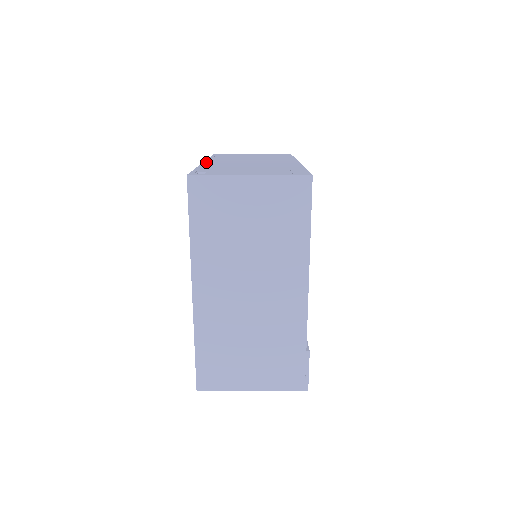
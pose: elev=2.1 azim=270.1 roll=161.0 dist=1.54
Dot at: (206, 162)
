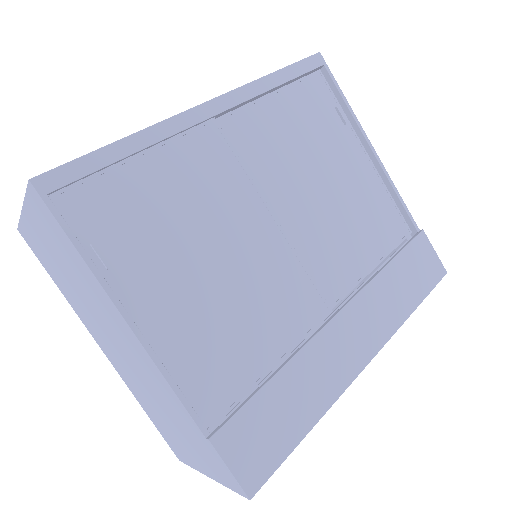
Dot at: occluded
